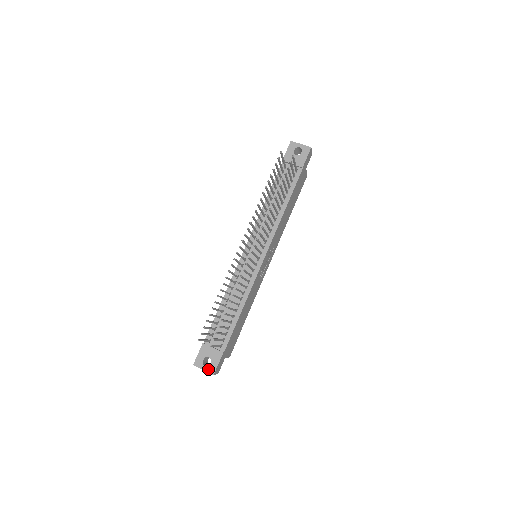
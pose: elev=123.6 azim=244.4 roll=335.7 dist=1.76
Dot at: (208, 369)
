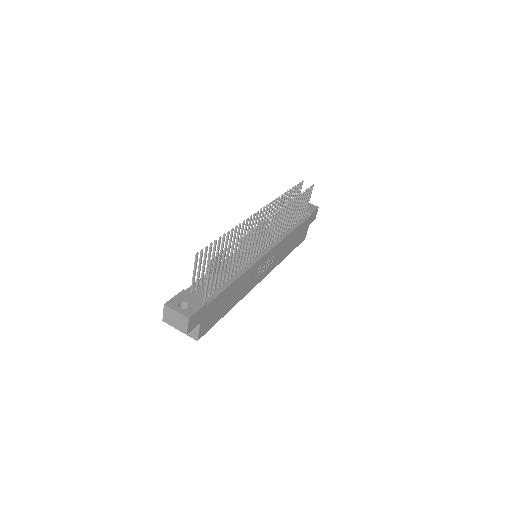
Dot at: (183, 311)
